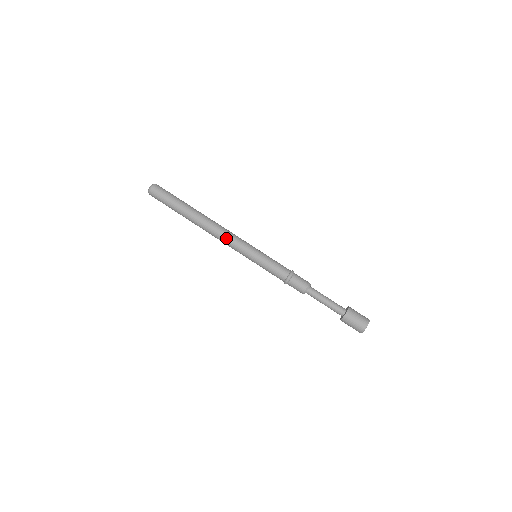
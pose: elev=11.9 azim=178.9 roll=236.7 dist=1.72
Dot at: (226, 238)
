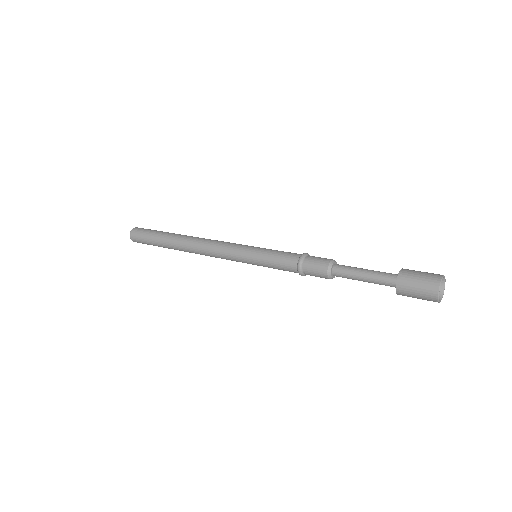
Dot at: (213, 252)
